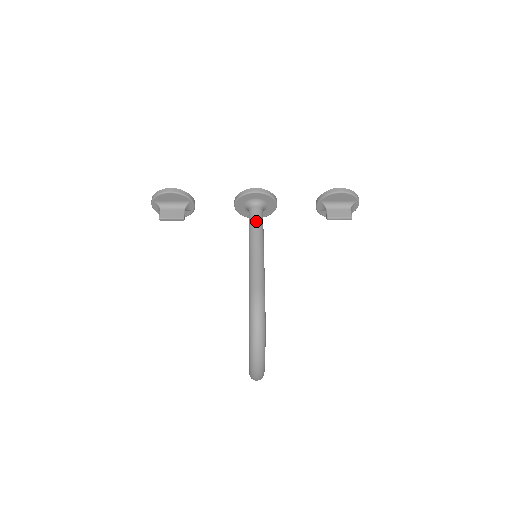
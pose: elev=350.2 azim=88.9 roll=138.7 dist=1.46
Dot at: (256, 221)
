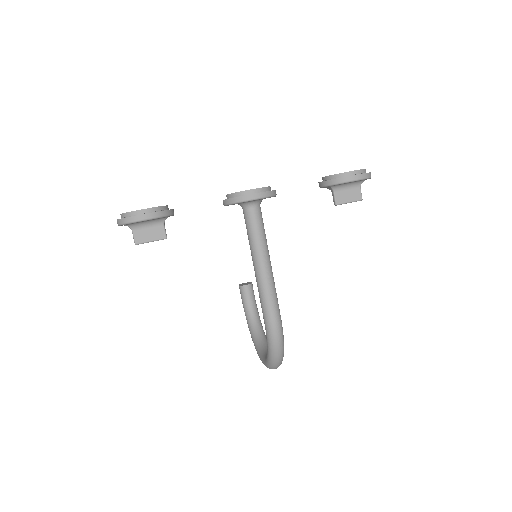
Dot at: (258, 231)
